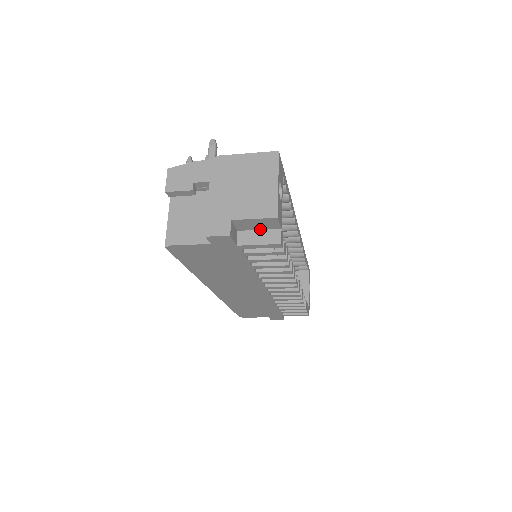
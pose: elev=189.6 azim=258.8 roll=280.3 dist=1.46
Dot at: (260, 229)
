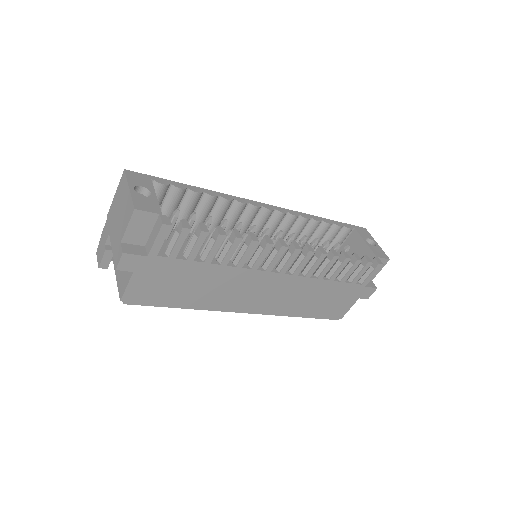
Dot at: (151, 229)
